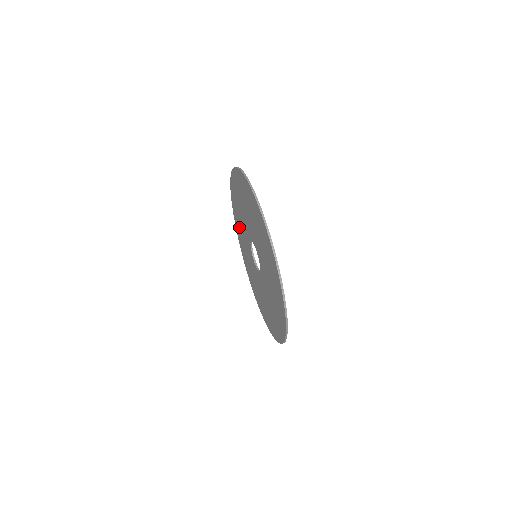
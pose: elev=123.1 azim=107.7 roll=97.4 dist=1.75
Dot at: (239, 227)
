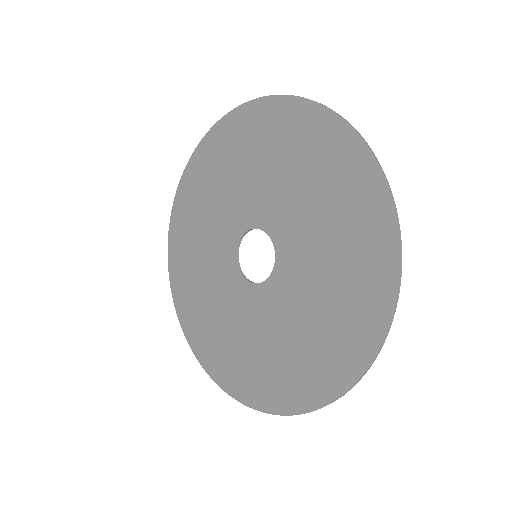
Dot at: (191, 225)
